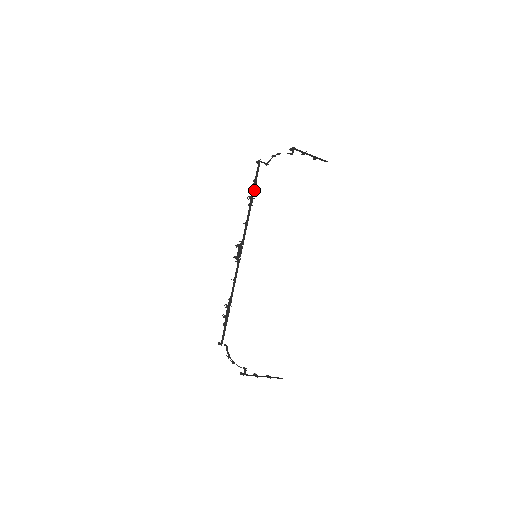
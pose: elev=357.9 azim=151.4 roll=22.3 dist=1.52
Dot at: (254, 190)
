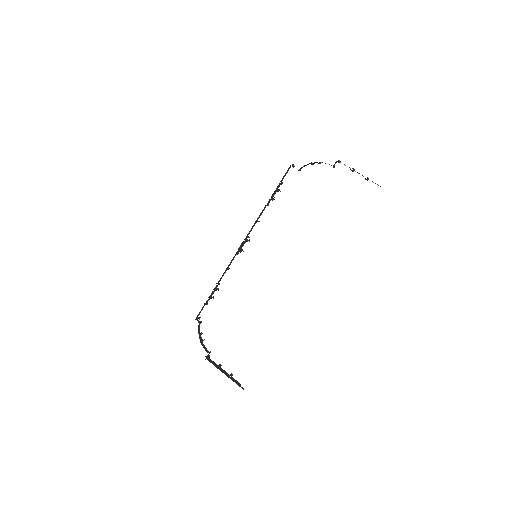
Dot at: (274, 192)
